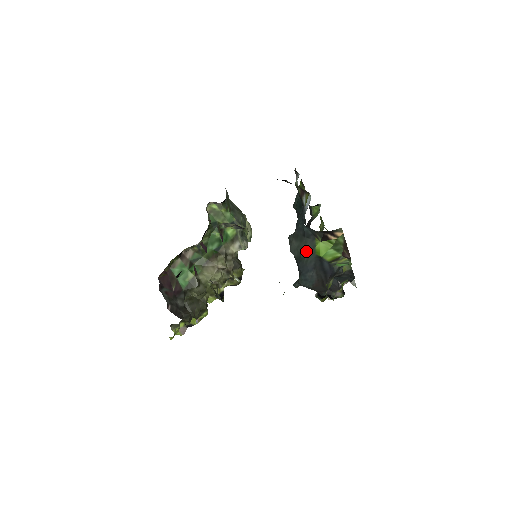
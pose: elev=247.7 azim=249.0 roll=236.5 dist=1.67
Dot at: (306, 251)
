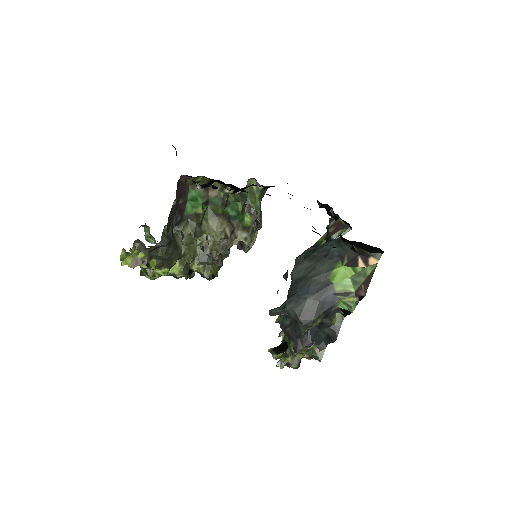
Dot at: (319, 271)
